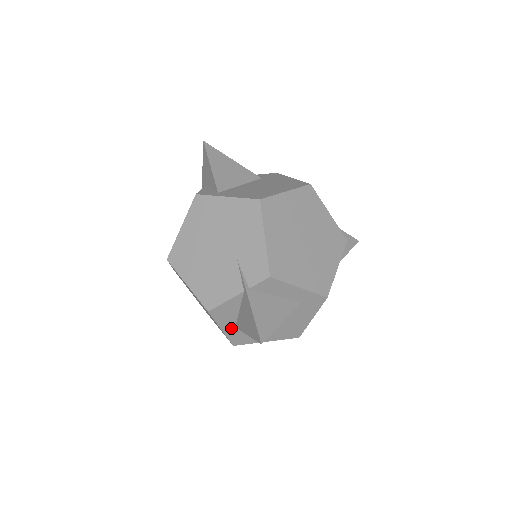
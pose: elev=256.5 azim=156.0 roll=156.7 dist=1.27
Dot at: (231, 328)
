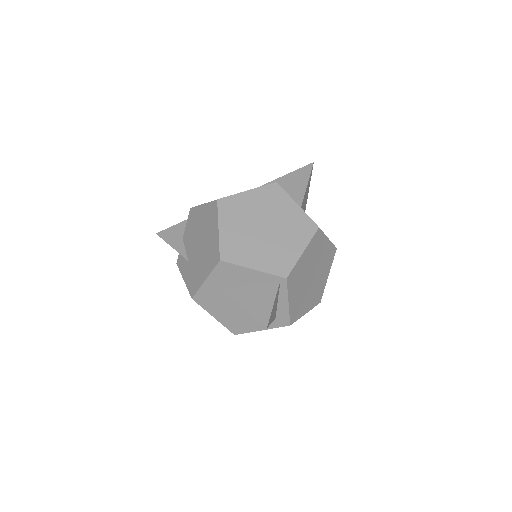
Dot at: occluded
